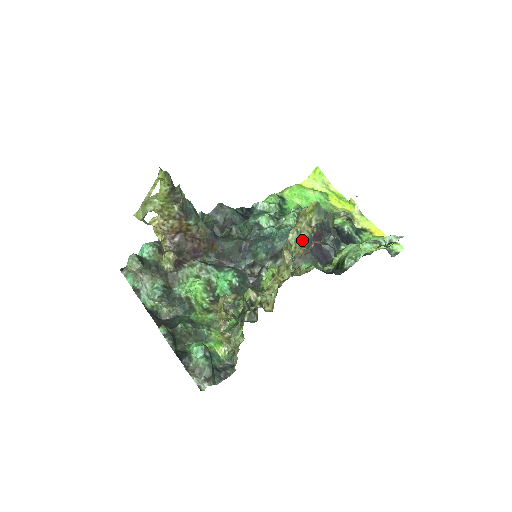
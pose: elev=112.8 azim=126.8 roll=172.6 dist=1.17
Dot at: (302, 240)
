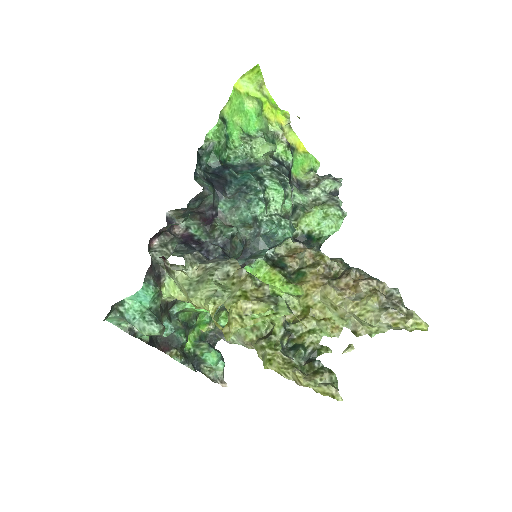
Dot at: occluded
